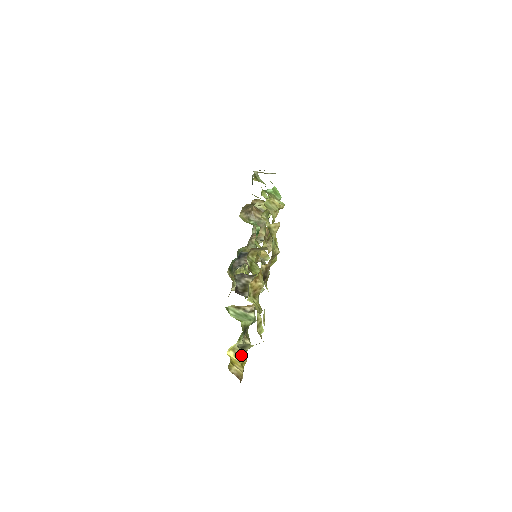
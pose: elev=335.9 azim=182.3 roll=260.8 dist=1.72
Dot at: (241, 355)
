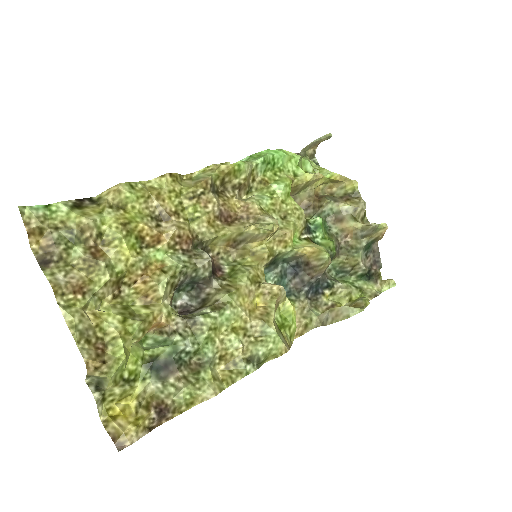
Dot at: (144, 405)
